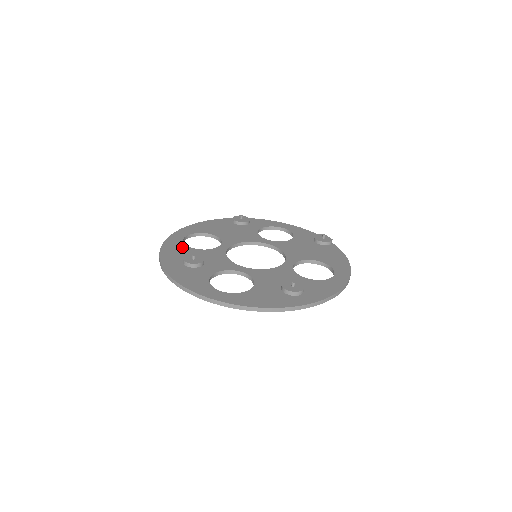
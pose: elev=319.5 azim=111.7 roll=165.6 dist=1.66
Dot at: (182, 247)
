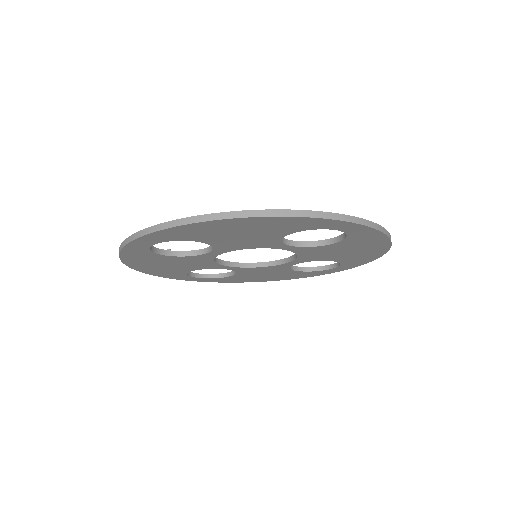
Dot at: occluded
